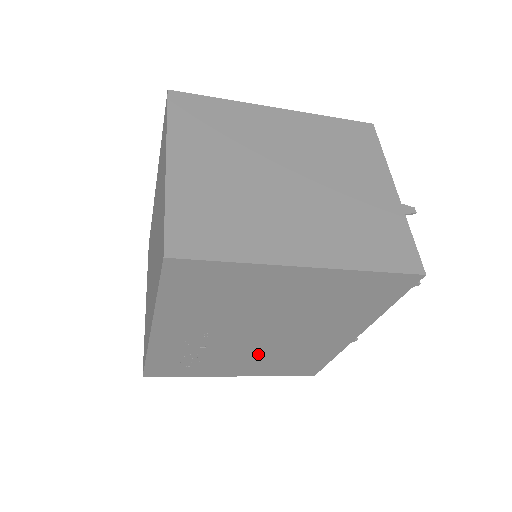
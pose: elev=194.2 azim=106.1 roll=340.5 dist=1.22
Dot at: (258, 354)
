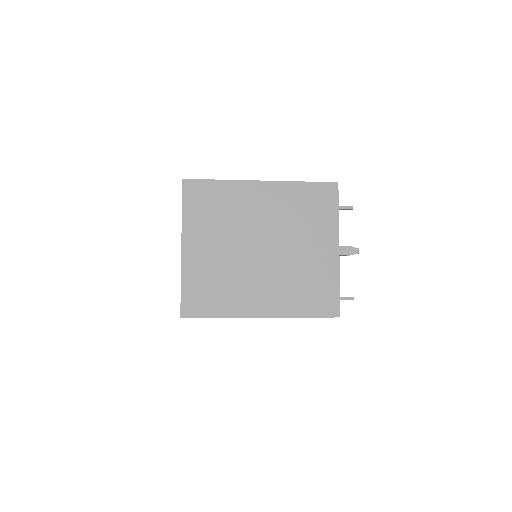
Dot at: occluded
